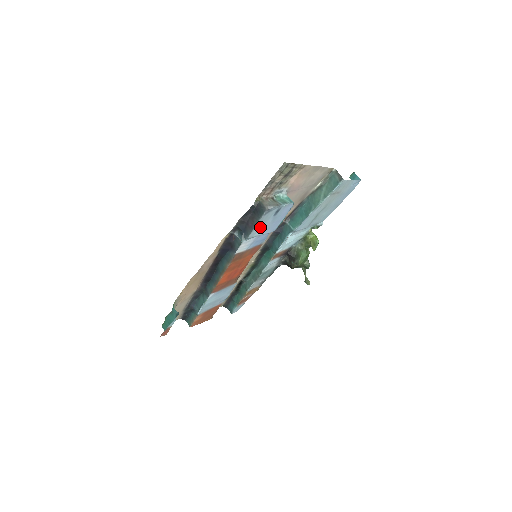
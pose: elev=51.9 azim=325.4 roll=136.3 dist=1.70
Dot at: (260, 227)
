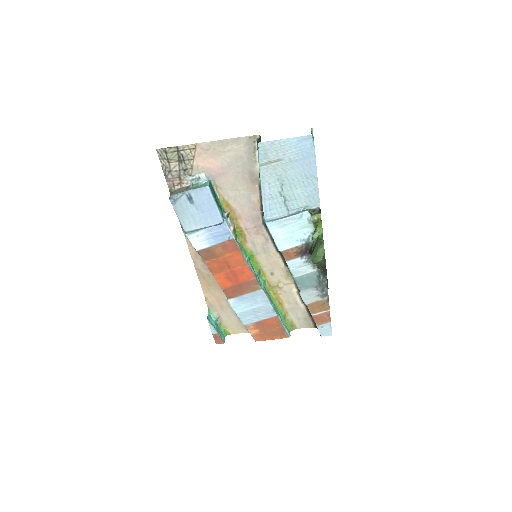
Dot at: (189, 218)
